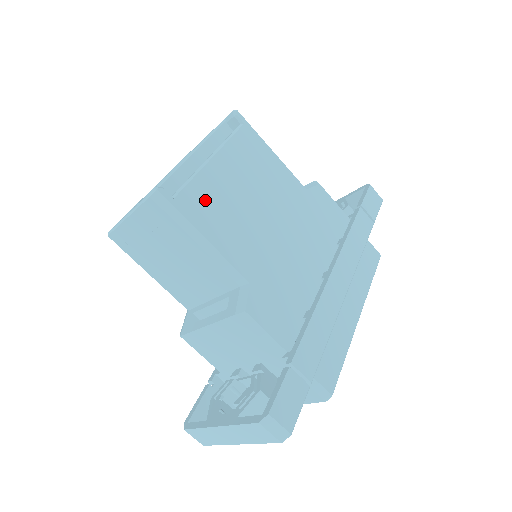
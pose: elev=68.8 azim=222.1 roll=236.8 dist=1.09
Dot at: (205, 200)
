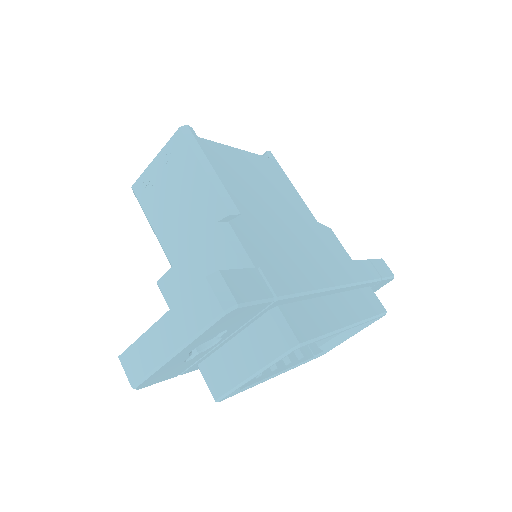
Dot at: (223, 156)
